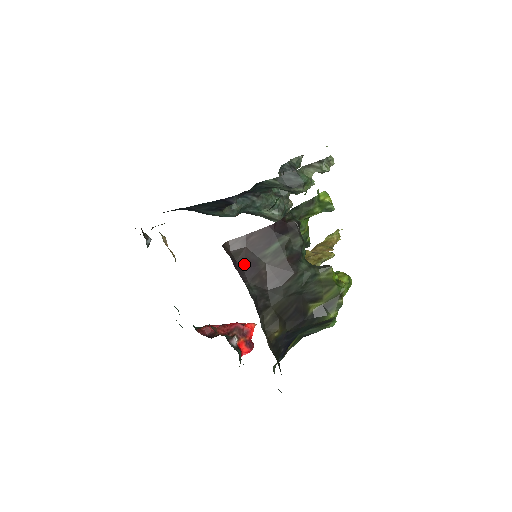
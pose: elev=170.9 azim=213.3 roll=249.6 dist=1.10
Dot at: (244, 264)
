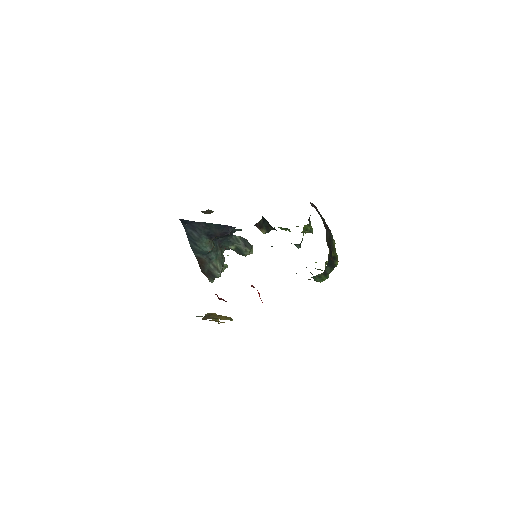
Dot at: occluded
